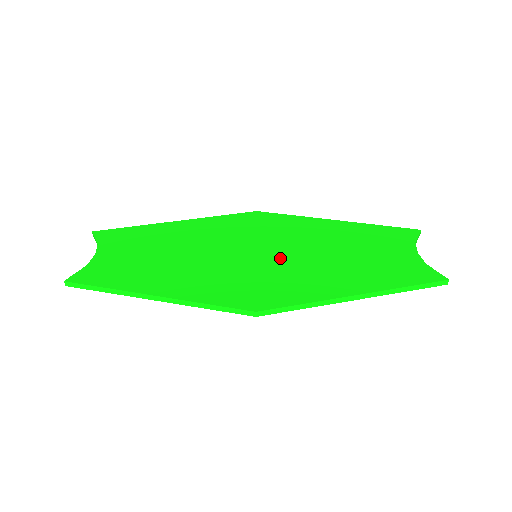
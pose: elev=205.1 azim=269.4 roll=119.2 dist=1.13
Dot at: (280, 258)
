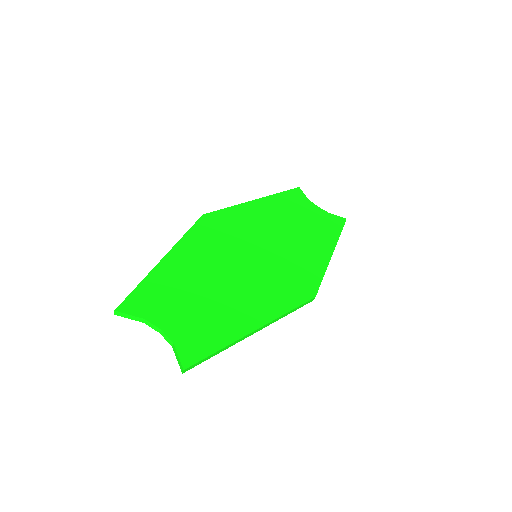
Dot at: (273, 250)
